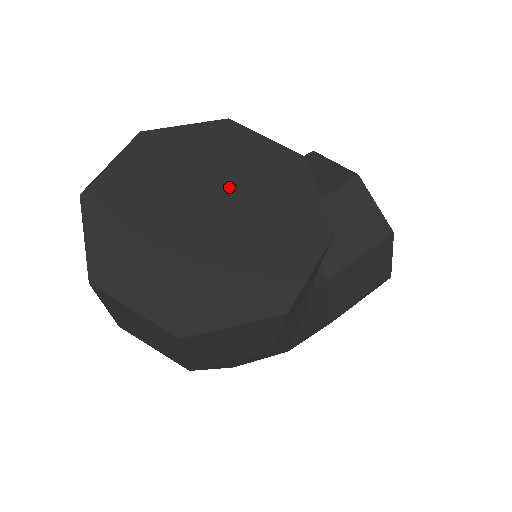
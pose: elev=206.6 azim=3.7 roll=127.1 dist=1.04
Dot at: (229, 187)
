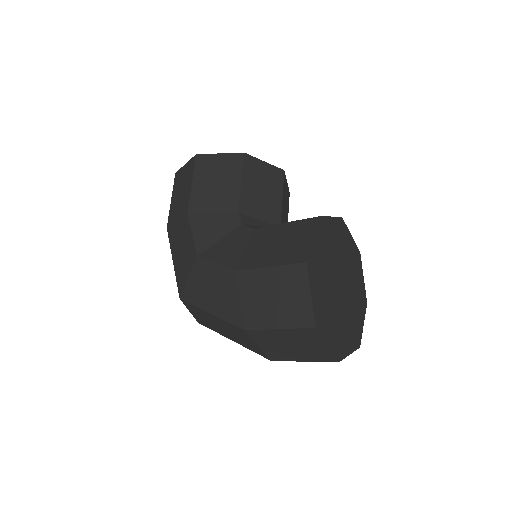
Dot at: (338, 262)
